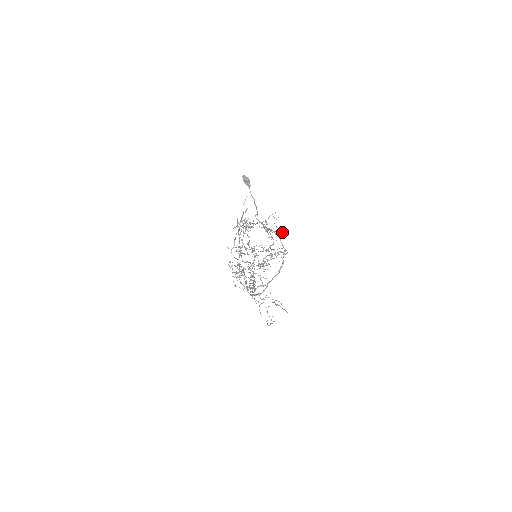
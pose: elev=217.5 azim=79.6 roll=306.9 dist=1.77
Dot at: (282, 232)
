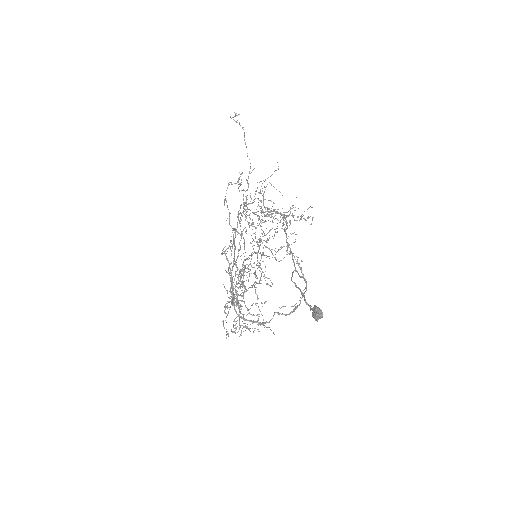
Dot at: (304, 218)
